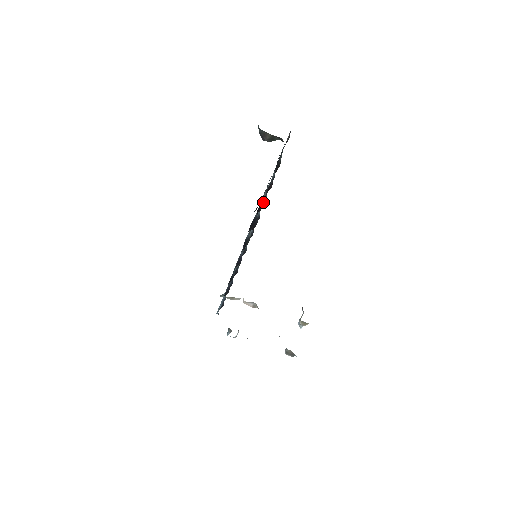
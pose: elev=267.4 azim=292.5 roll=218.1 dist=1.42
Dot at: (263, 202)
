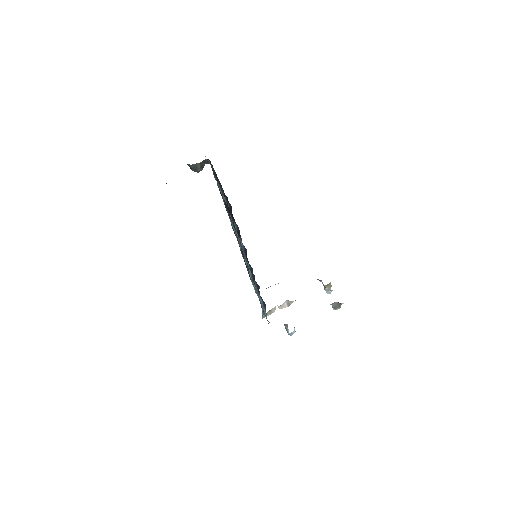
Dot at: occluded
